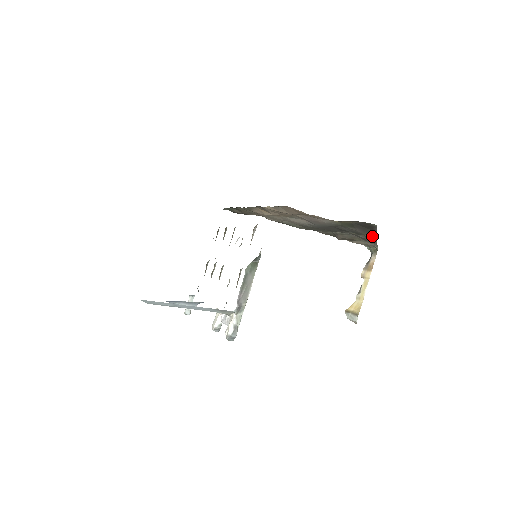
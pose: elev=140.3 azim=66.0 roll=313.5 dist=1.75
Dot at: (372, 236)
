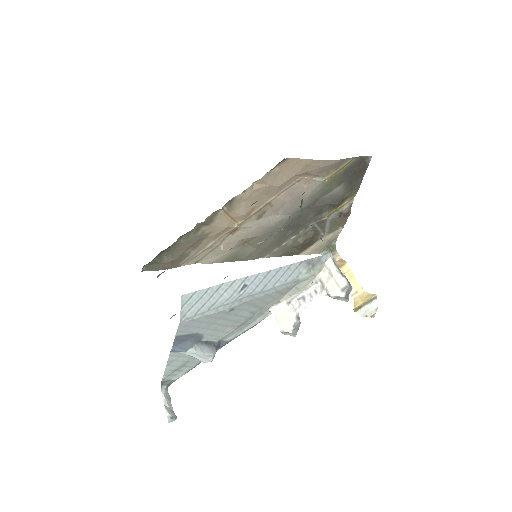
Dot at: (347, 204)
